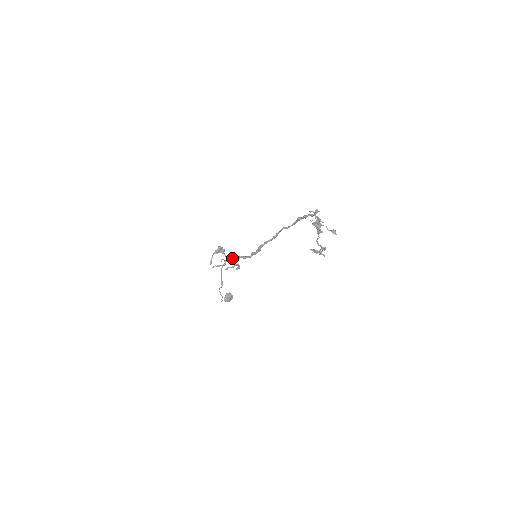
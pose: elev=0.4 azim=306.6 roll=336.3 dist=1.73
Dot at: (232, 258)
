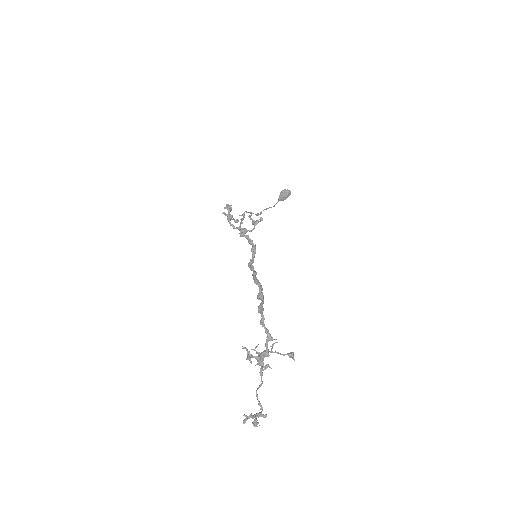
Dot at: occluded
